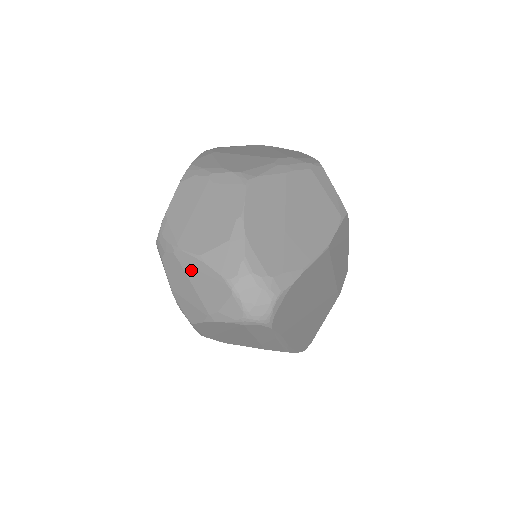
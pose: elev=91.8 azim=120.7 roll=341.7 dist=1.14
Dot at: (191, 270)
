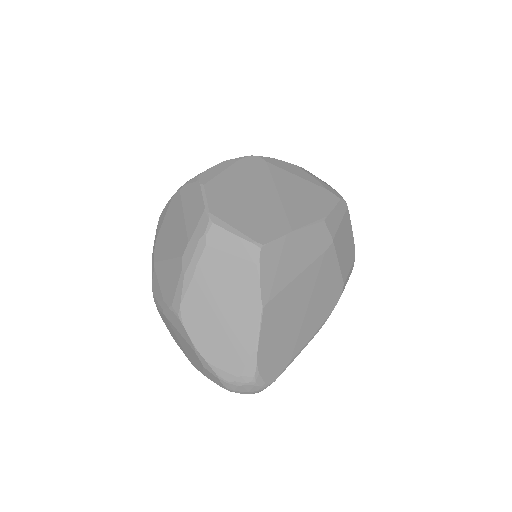
Dot at: occluded
